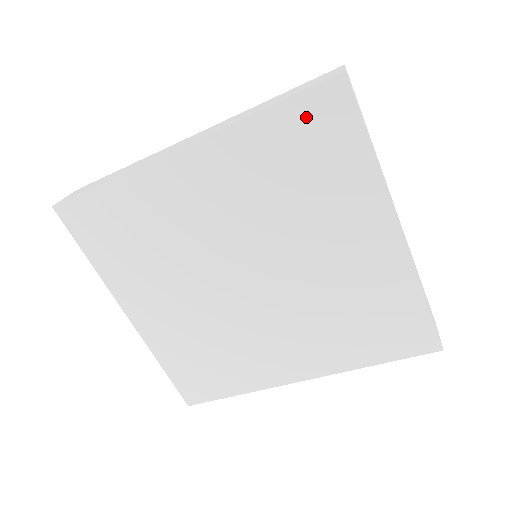
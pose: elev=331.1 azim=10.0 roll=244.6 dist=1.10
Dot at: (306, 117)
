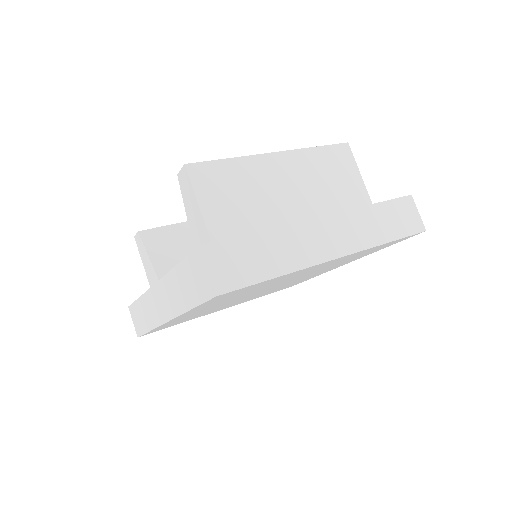
Dot at: occluded
